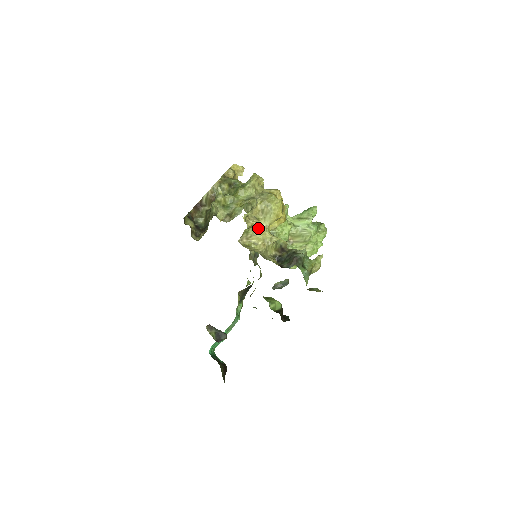
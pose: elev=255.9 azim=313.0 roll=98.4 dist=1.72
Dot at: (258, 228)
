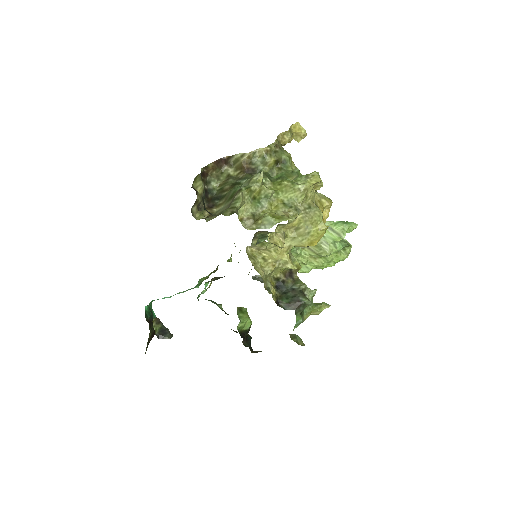
Dot at: occluded
